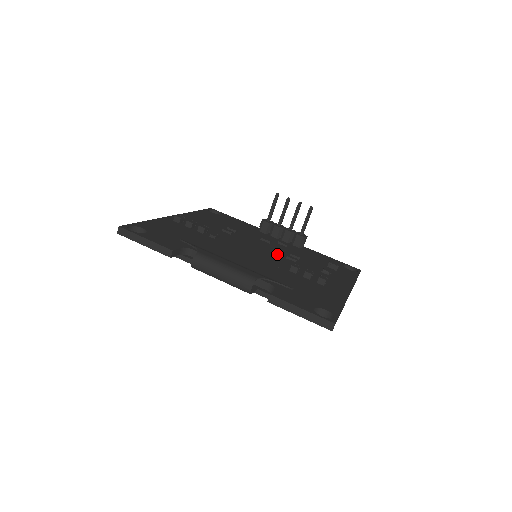
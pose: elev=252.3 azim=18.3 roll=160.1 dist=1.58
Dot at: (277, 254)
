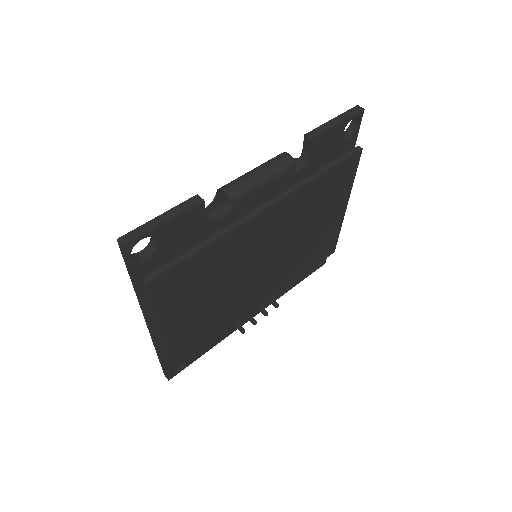
Dot at: occluded
